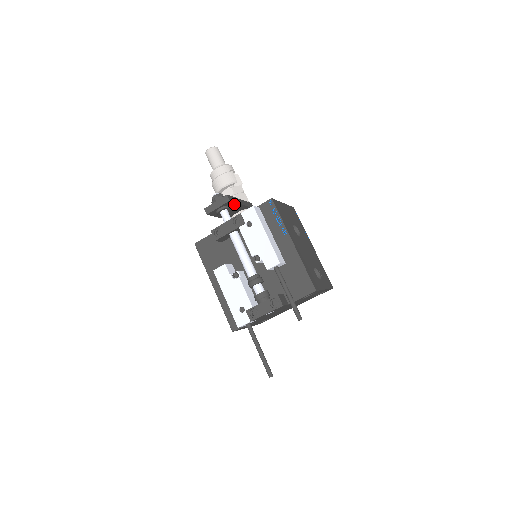
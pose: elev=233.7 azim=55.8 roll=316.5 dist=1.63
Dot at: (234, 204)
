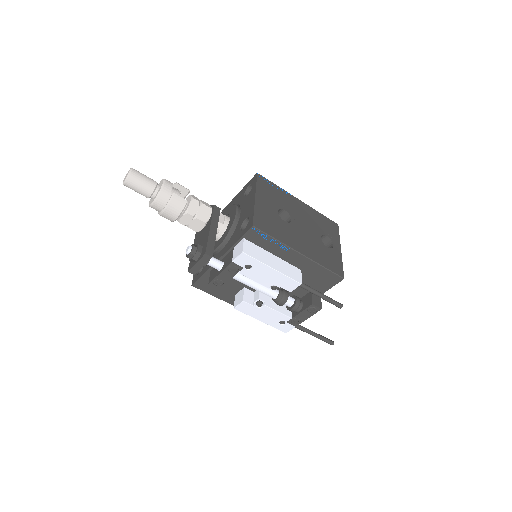
Dot at: (212, 245)
